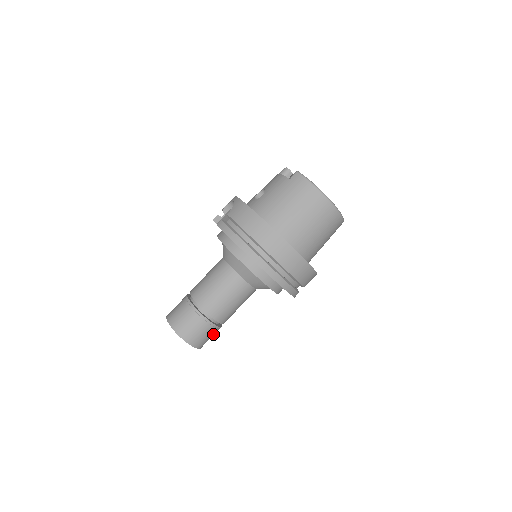
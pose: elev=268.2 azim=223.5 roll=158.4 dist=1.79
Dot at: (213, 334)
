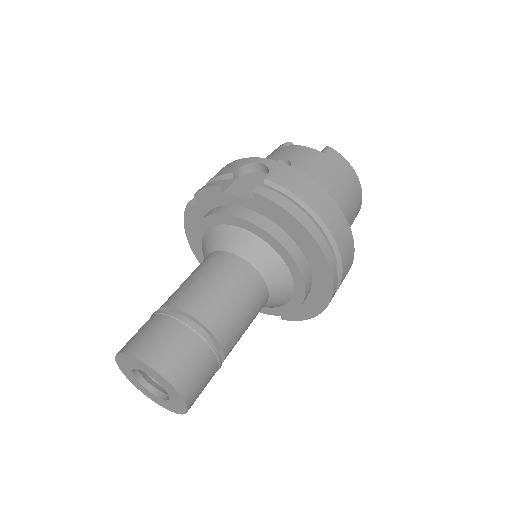
Dot at: occluded
